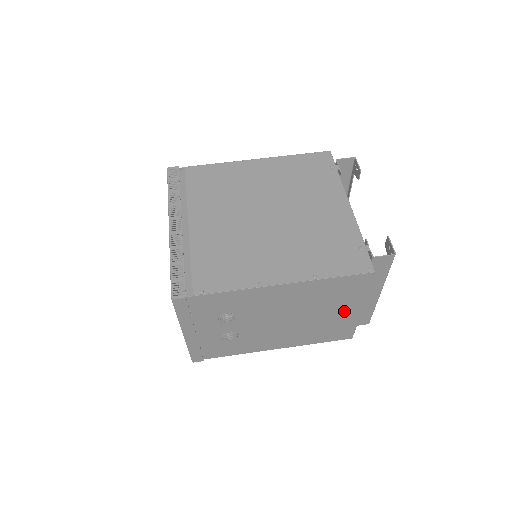
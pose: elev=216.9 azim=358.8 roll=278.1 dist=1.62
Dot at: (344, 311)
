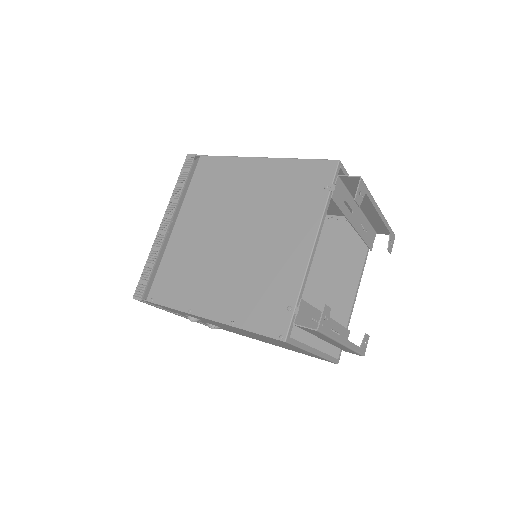
Dot at: (297, 349)
